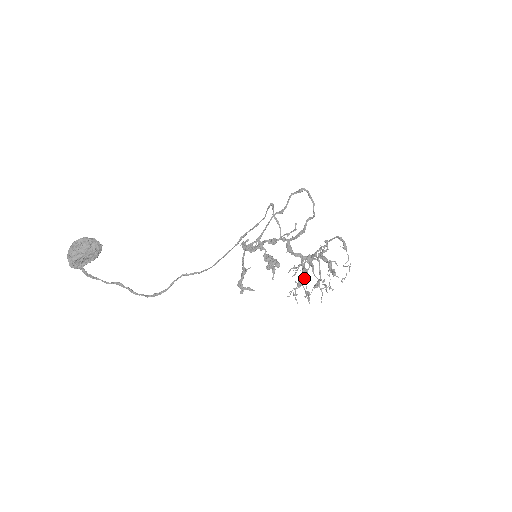
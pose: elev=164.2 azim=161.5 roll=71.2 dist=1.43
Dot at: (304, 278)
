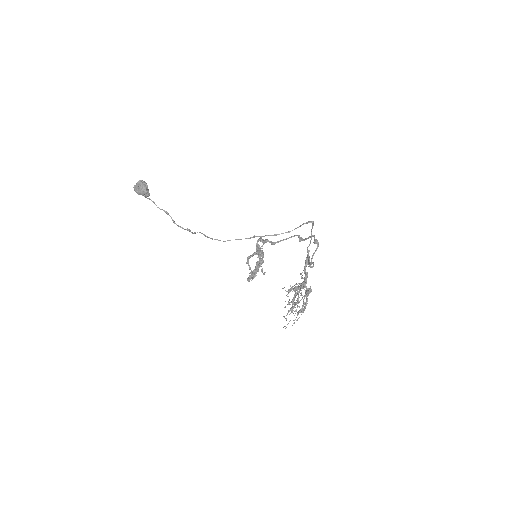
Dot at: (298, 289)
